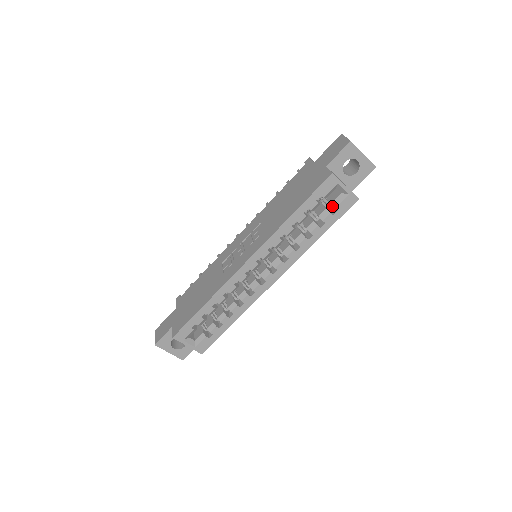
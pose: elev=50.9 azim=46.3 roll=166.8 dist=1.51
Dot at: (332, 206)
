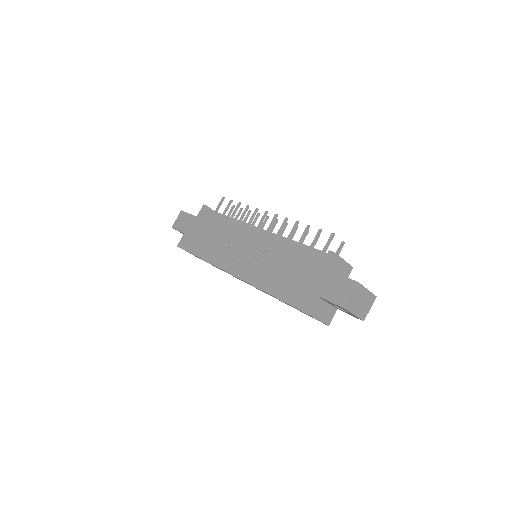
Dot at: occluded
